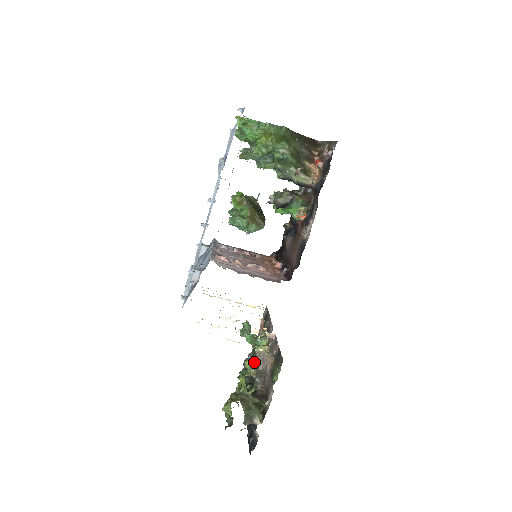
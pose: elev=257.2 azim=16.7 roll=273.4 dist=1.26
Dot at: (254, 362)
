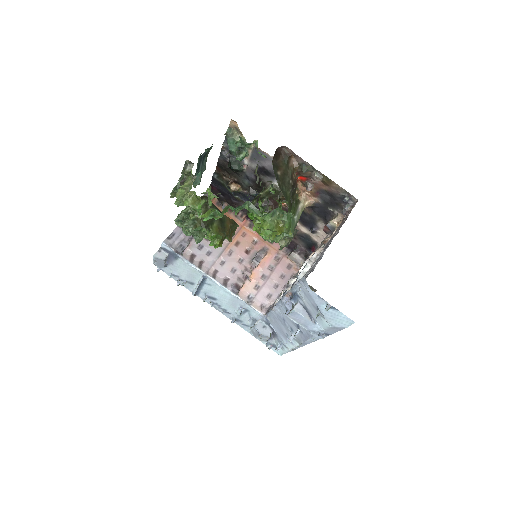
Dot at: occluded
